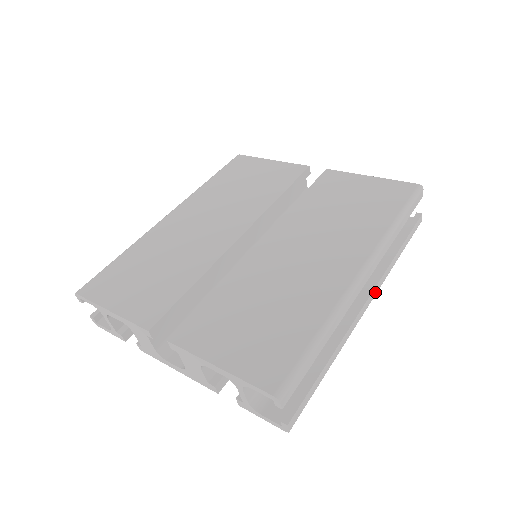
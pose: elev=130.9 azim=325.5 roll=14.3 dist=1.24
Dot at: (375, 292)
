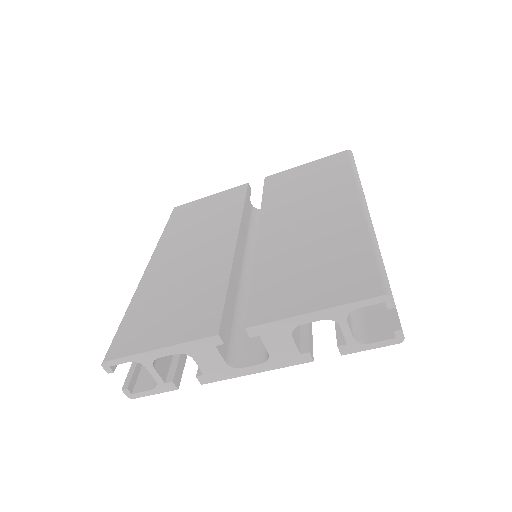
Dot at: occluded
